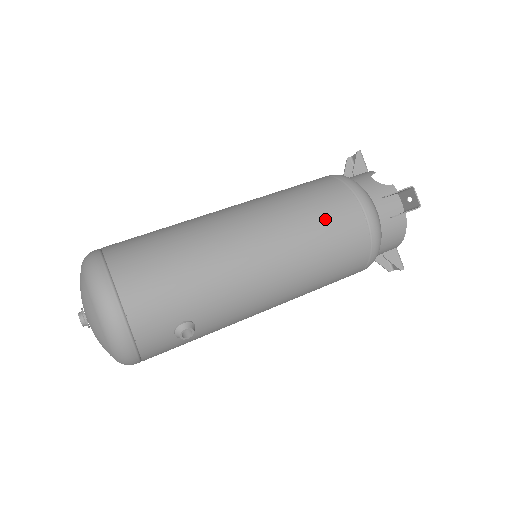
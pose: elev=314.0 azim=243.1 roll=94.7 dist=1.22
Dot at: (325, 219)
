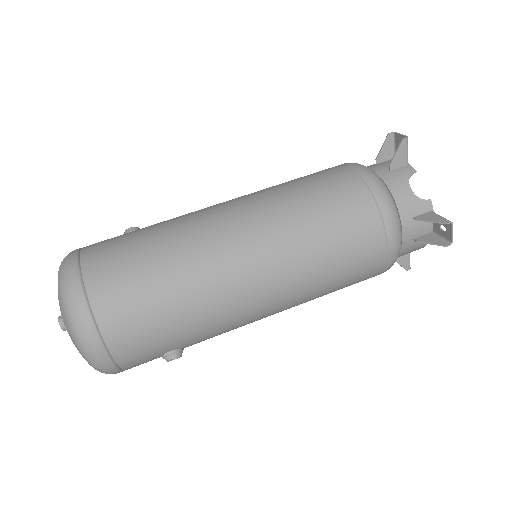
Dot at: (342, 251)
